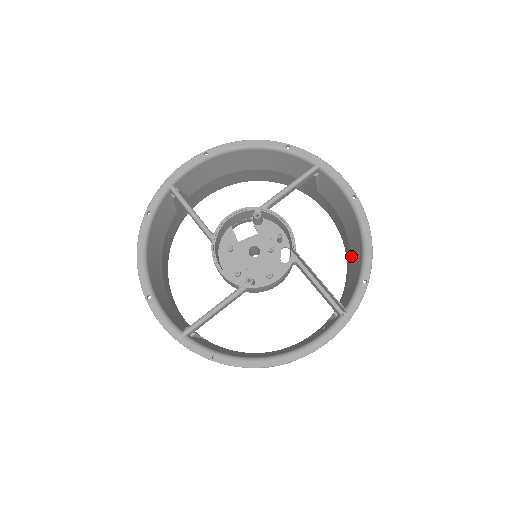
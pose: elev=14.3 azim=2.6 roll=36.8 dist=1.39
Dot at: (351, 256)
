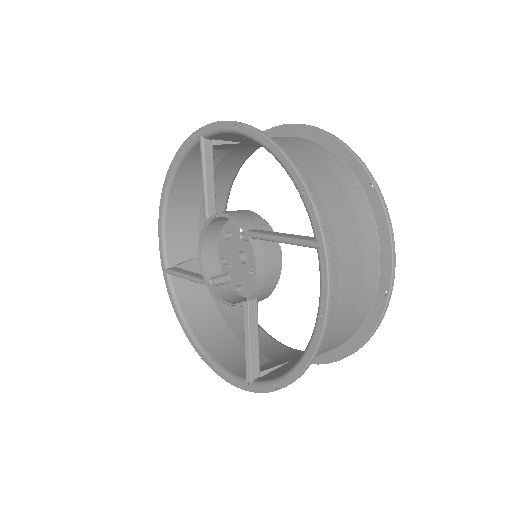
Dot at: occluded
